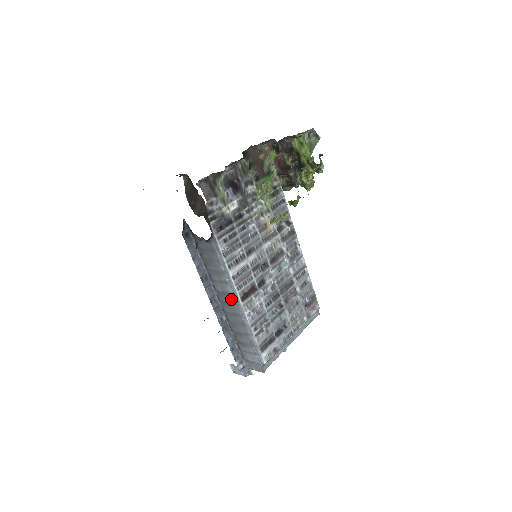
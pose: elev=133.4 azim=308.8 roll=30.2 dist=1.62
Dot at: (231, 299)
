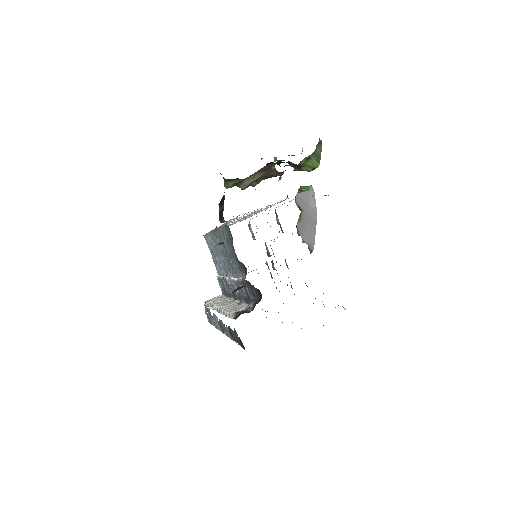
Dot at: occluded
